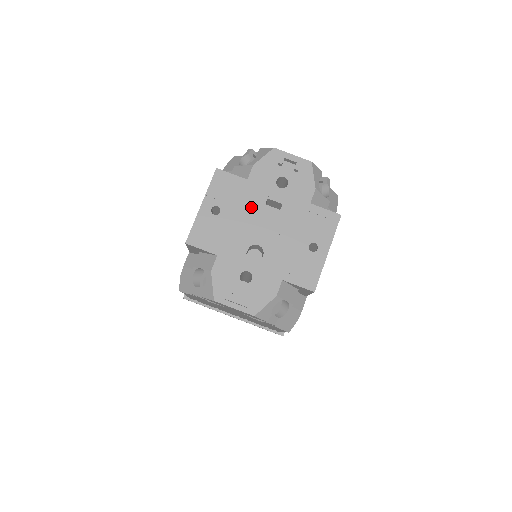
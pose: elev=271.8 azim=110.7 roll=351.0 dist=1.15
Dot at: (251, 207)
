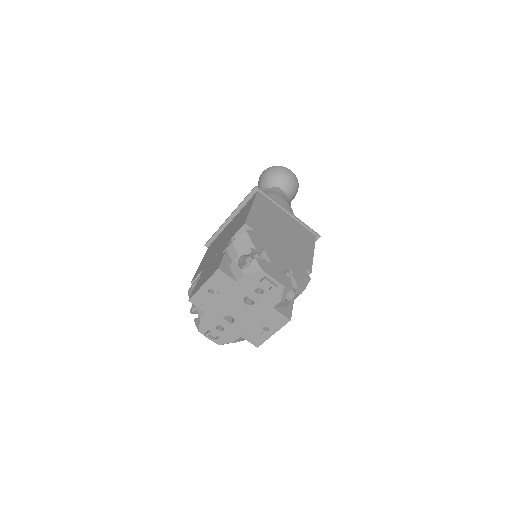
Dot at: (234, 297)
